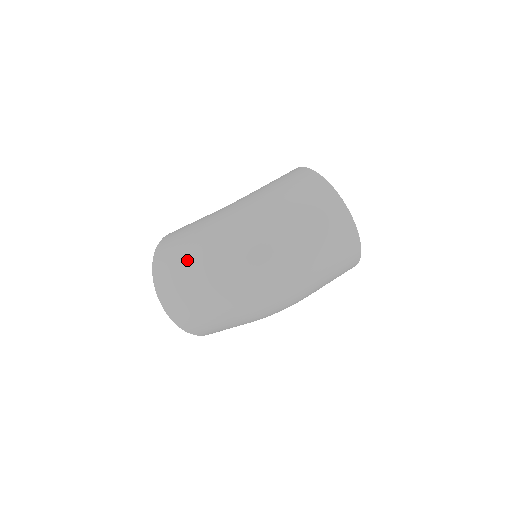
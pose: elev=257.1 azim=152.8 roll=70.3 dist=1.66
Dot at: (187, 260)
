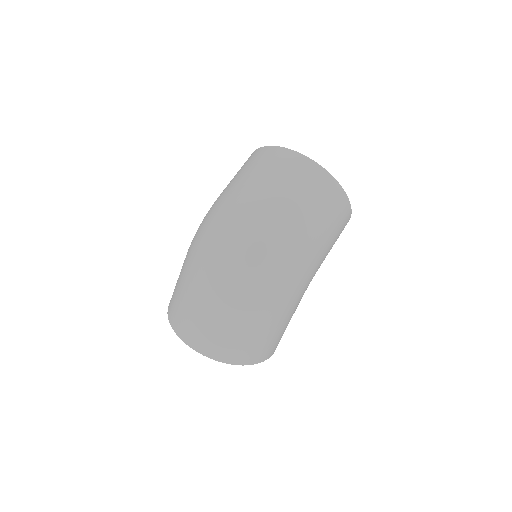
Dot at: (185, 285)
